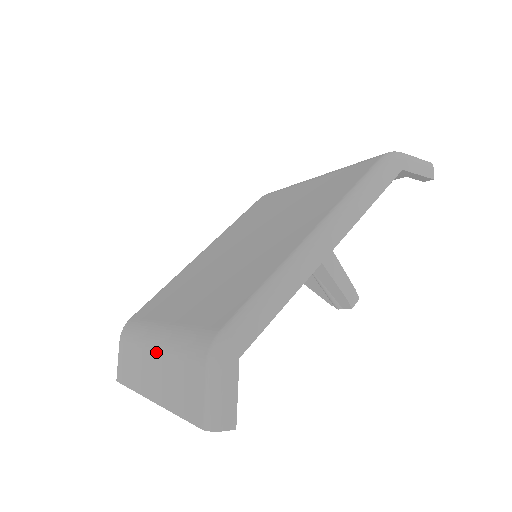
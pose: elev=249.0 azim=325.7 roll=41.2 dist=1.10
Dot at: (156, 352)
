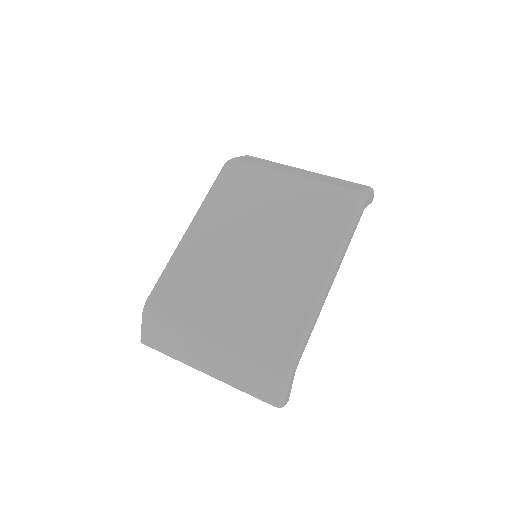
Dot at: (214, 350)
